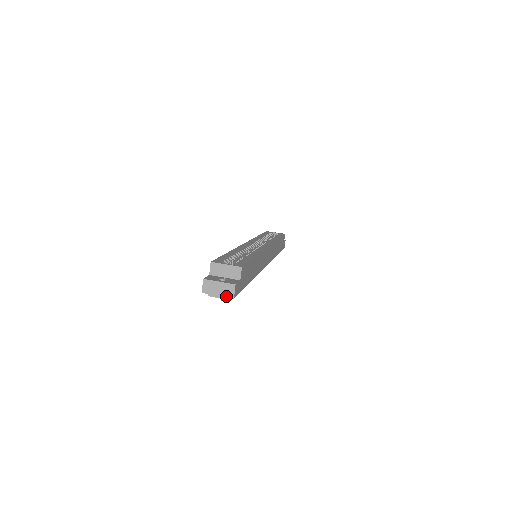
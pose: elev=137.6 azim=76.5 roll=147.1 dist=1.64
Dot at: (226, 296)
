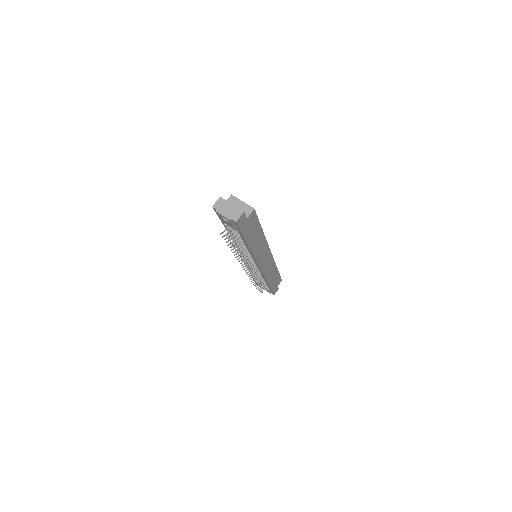
Dot at: (231, 217)
